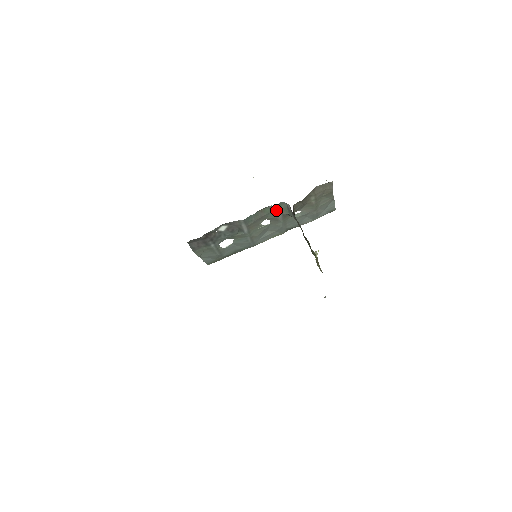
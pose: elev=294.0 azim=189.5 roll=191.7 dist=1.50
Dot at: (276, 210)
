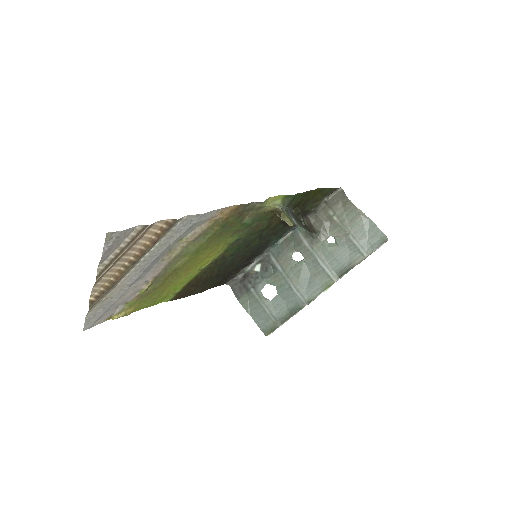
Dot at: (299, 235)
